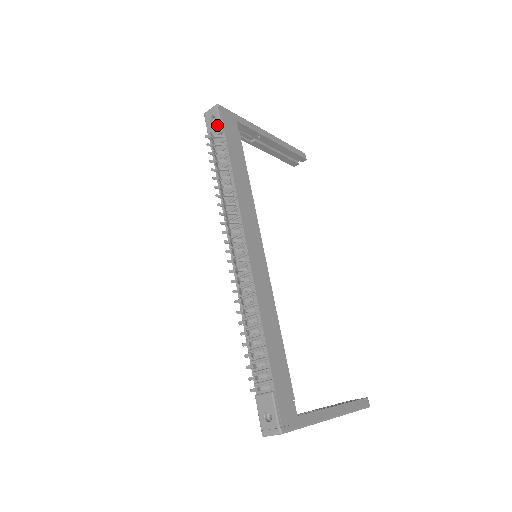
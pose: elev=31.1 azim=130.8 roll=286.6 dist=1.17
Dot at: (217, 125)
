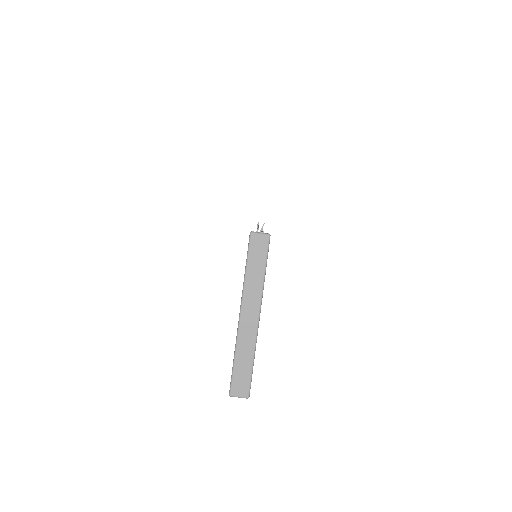
Dot at: occluded
